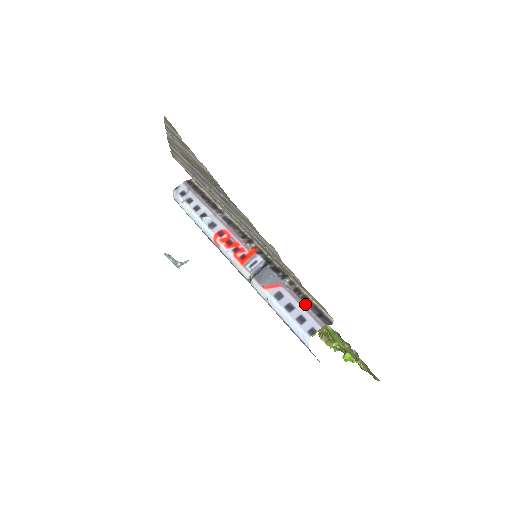
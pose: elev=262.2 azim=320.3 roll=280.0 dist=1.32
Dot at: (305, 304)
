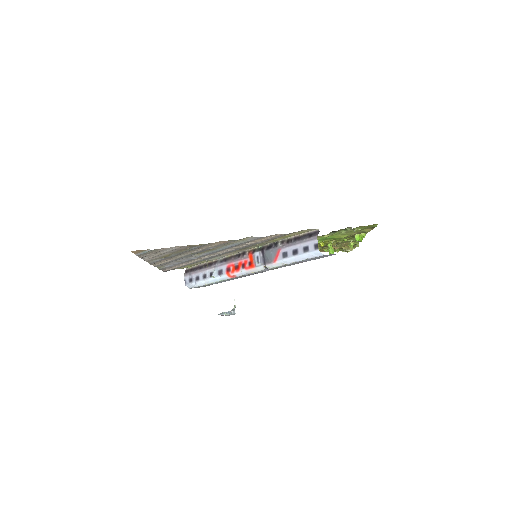
Dot at: (299, 241)
